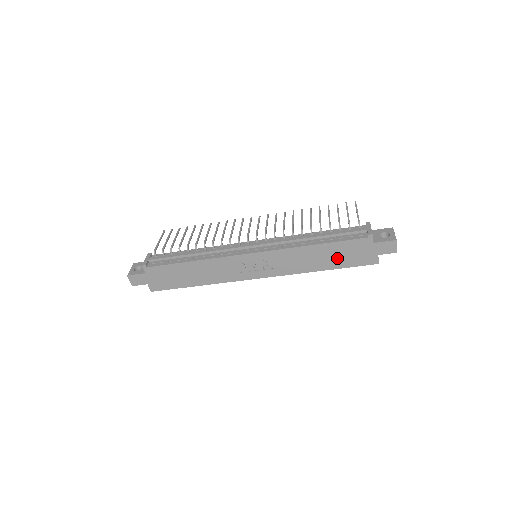
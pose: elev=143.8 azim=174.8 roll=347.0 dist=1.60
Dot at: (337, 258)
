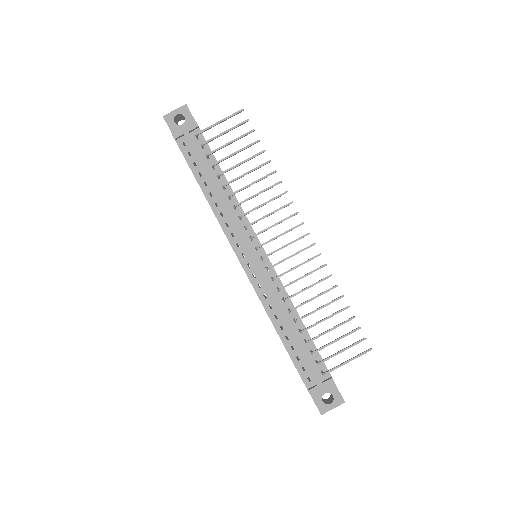
Dot at: occluded
